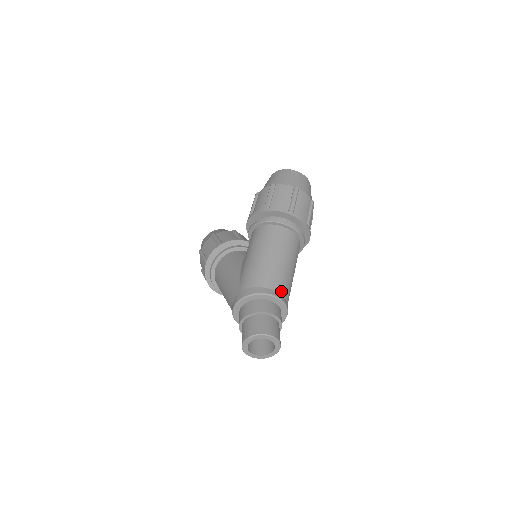
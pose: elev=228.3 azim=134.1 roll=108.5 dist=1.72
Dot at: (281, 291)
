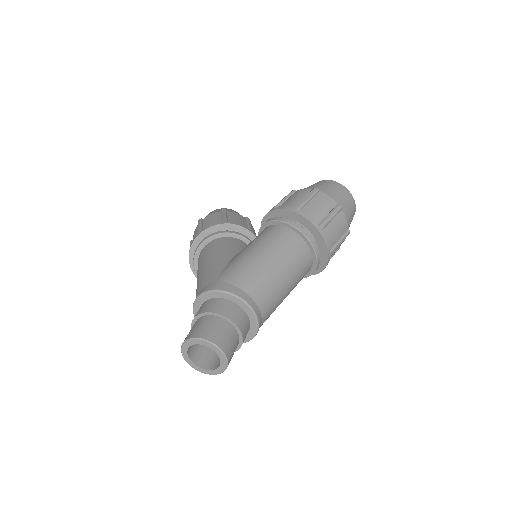
Dot at: (262, 307)
